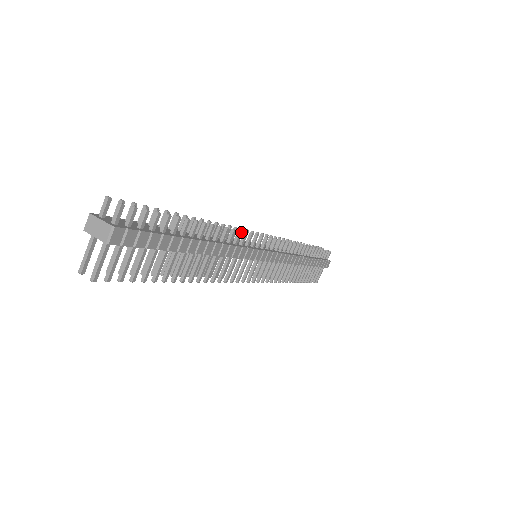
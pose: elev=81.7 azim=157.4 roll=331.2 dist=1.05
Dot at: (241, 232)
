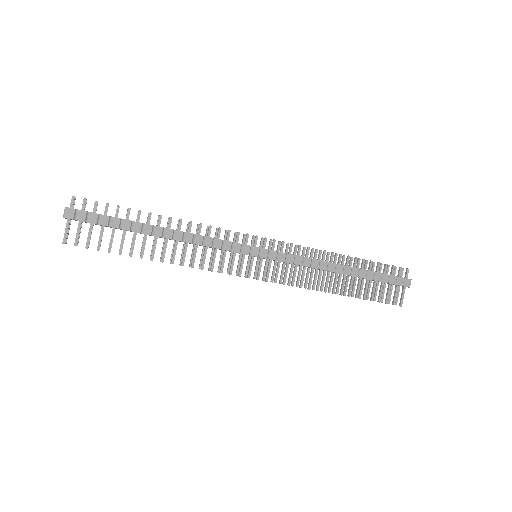
Dot at: (211, 227)
